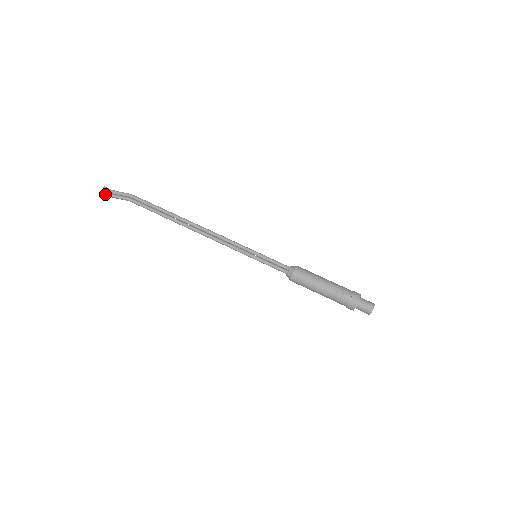
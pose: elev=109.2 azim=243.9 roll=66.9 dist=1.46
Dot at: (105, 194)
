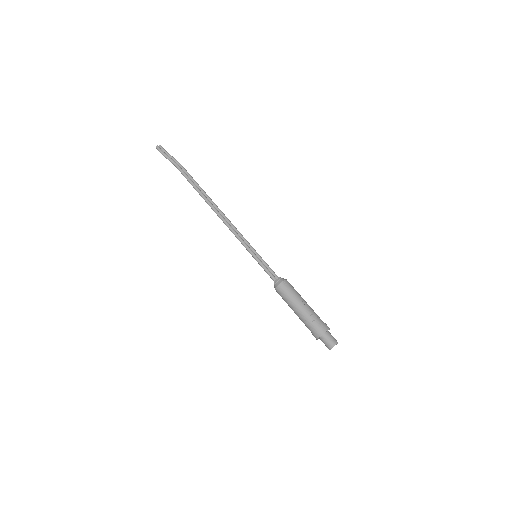
Dot at: (159, 148)
